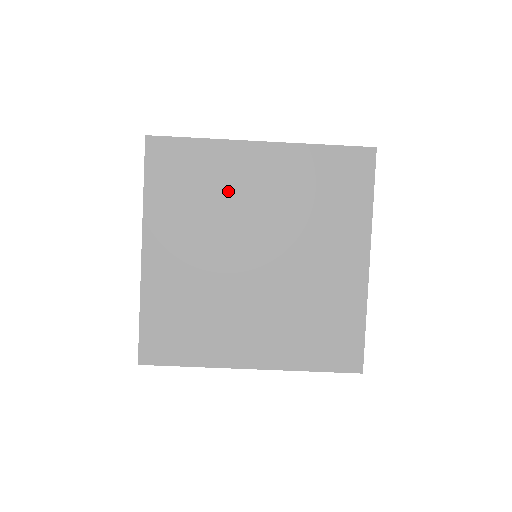
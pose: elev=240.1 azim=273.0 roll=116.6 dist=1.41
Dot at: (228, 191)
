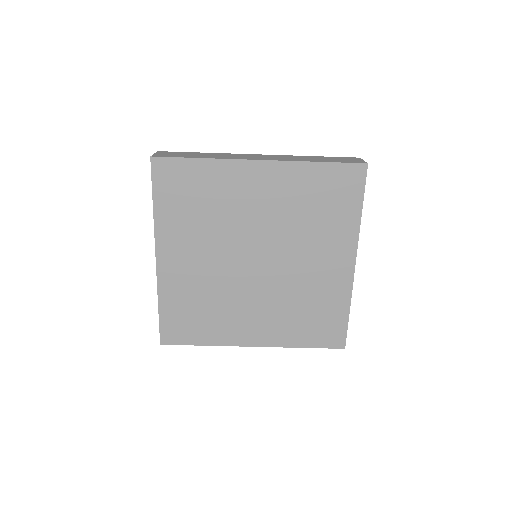
Dot at: (230, 206)
